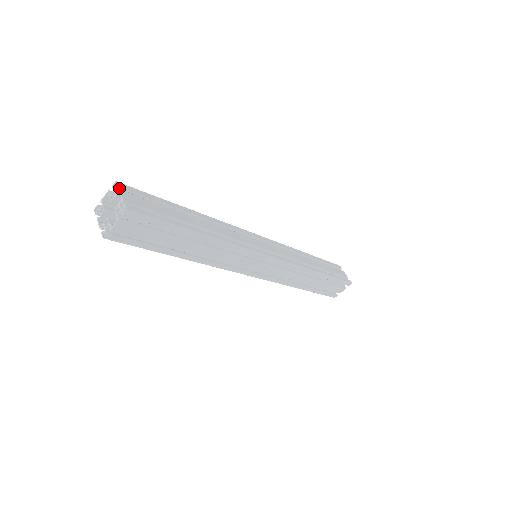
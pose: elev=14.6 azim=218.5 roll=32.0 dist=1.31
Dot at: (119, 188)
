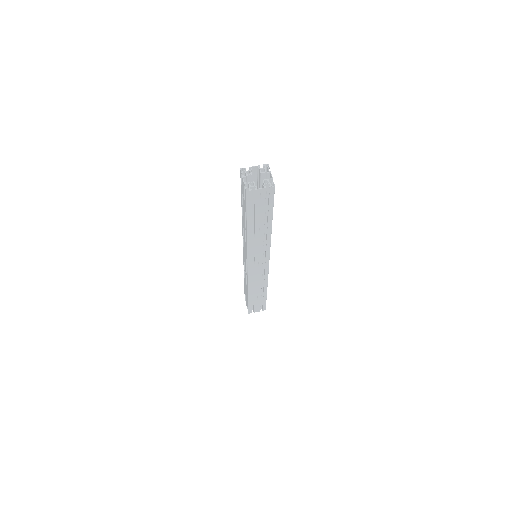
Dot at: (268, 169)
